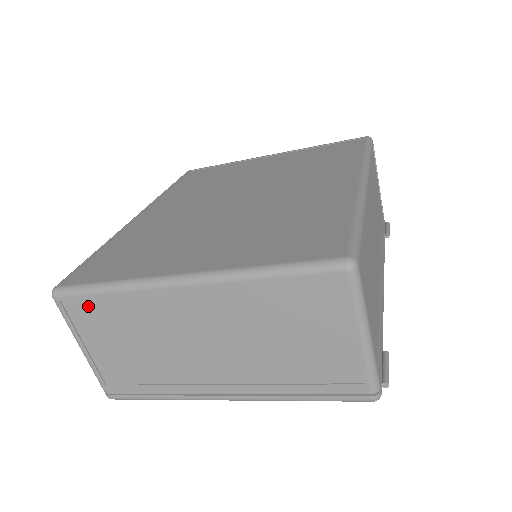
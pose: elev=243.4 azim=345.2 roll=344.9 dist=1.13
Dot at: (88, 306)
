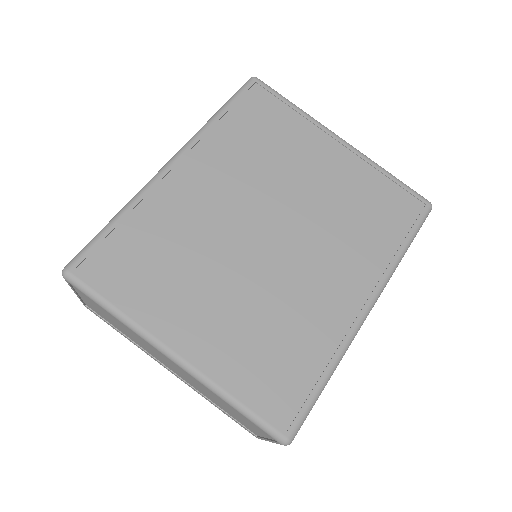
Dot at: occluded
